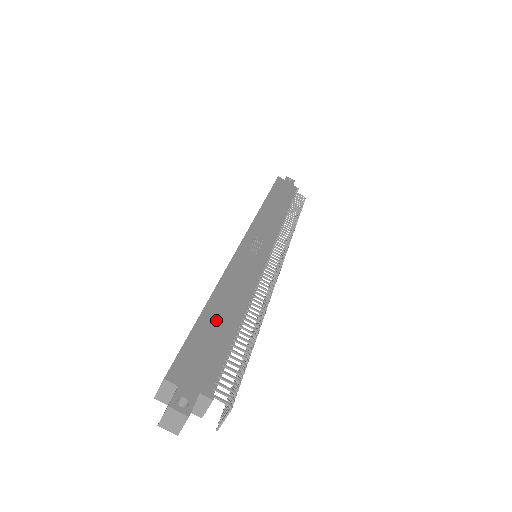
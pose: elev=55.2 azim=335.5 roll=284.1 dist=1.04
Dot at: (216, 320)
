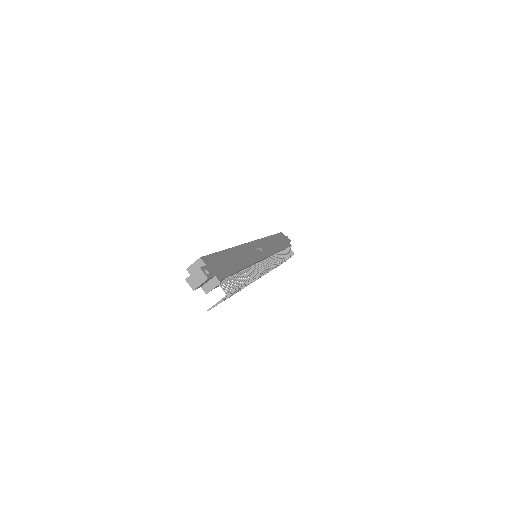
Dot at: (230, 258)
